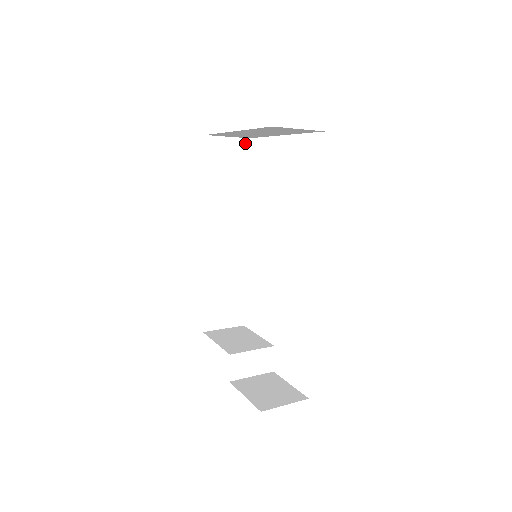
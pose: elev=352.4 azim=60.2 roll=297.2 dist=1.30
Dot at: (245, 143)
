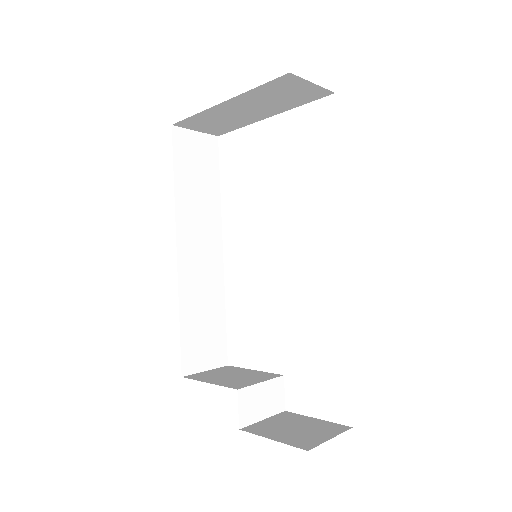
Dot at: (214, 141)
